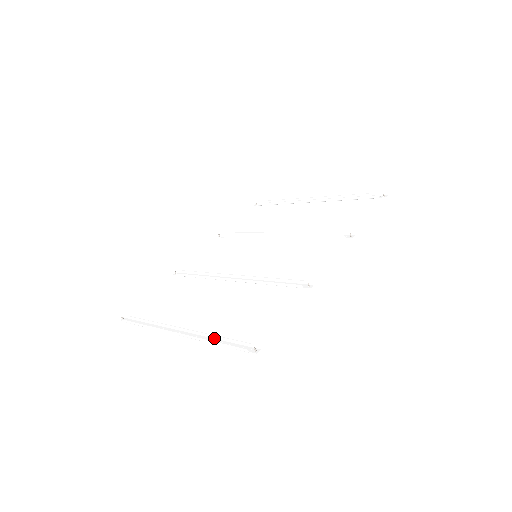
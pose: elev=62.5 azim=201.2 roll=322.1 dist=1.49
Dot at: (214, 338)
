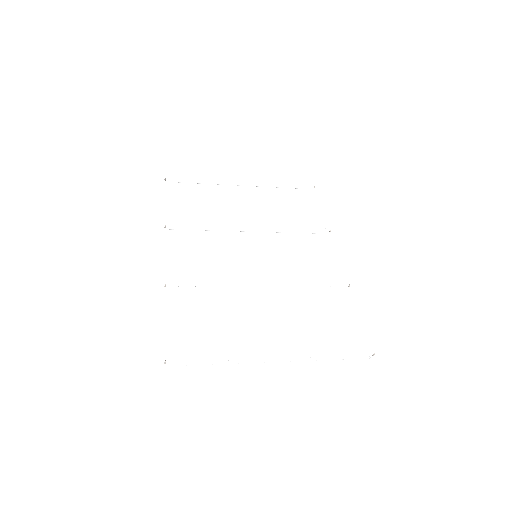
Dot at: (323, 354)
